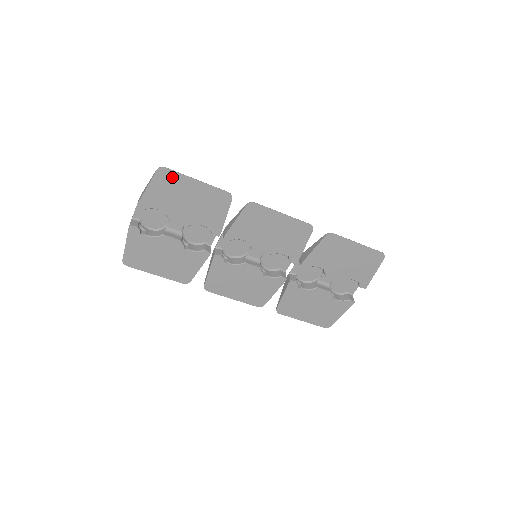
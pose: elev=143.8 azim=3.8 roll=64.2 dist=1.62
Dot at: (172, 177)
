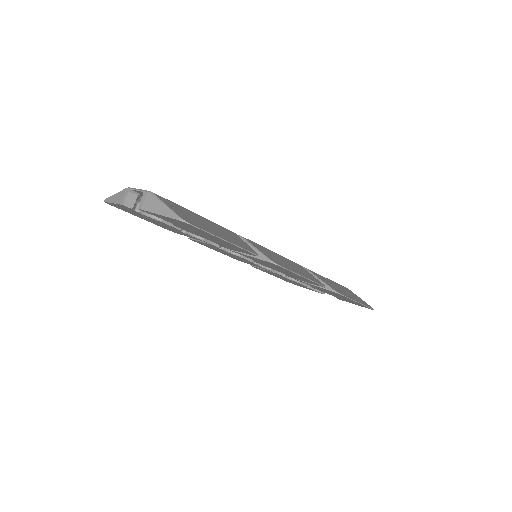
Dot at: (195, 228)
